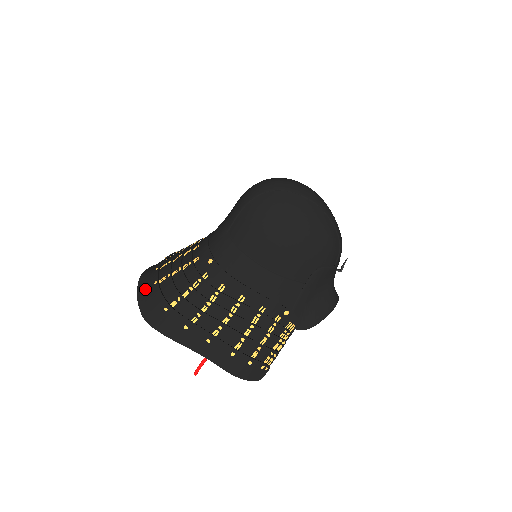
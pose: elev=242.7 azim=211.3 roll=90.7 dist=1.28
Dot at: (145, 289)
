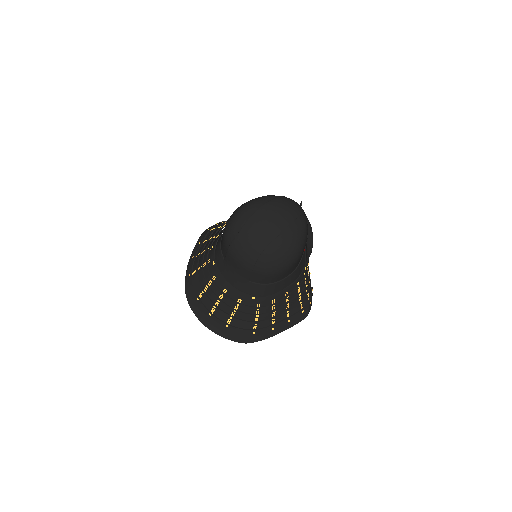
Dot at: (222, 331)
